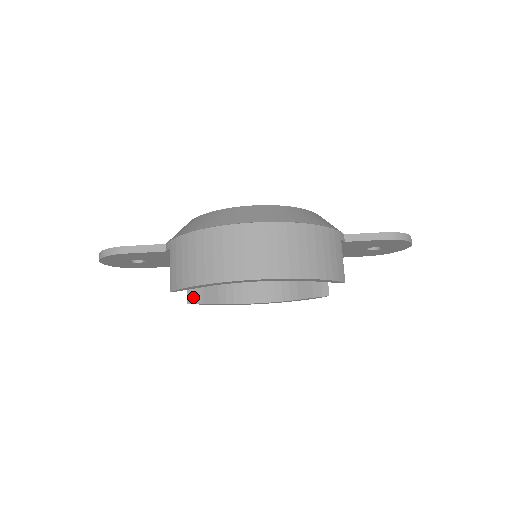
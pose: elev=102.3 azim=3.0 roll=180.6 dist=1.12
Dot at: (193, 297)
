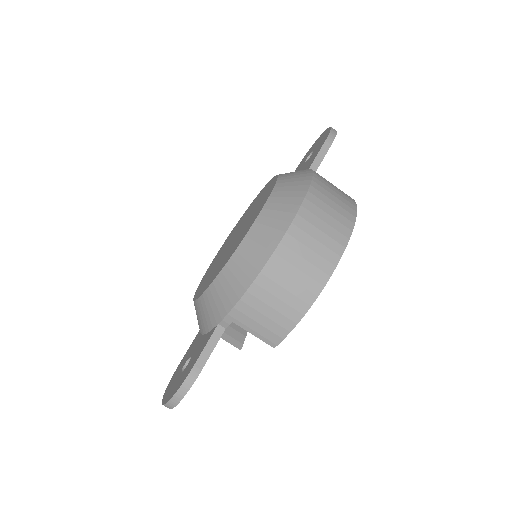
Dot at: (237, 341)
